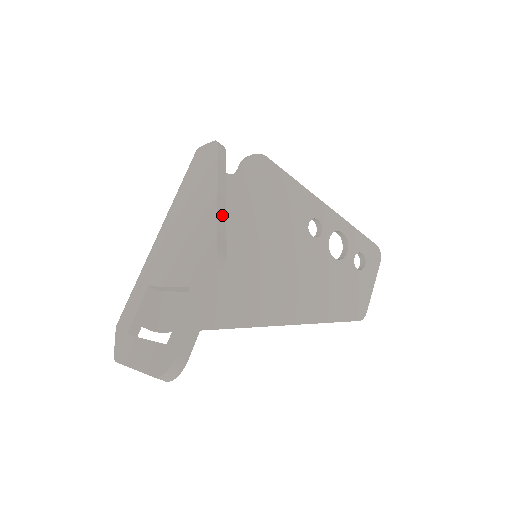
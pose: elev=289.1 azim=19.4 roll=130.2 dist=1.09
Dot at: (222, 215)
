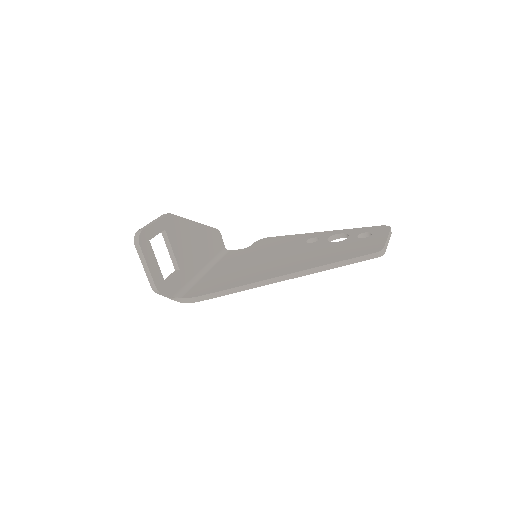
Dot at: (185, 219)
